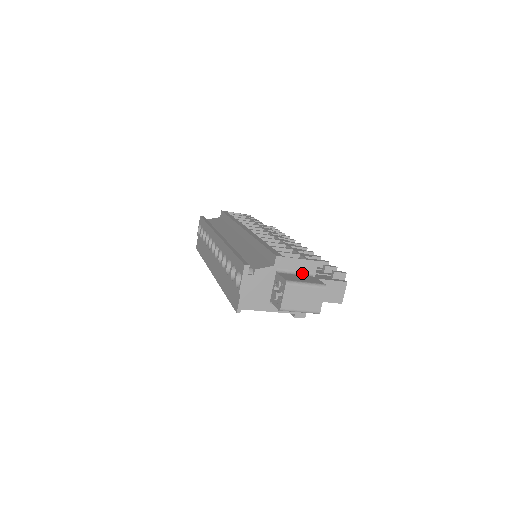
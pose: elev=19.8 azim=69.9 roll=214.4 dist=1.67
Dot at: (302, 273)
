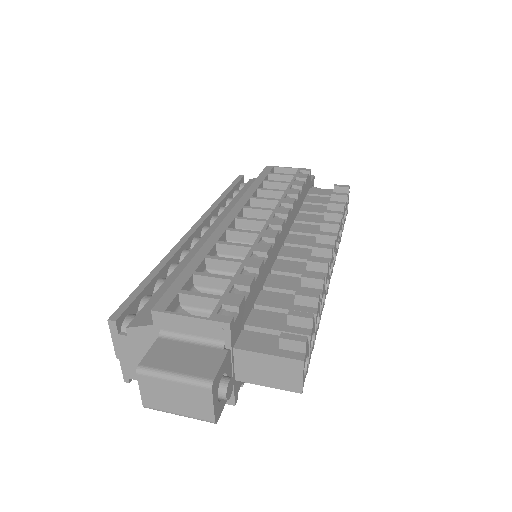
Dot at: (205, 340)
